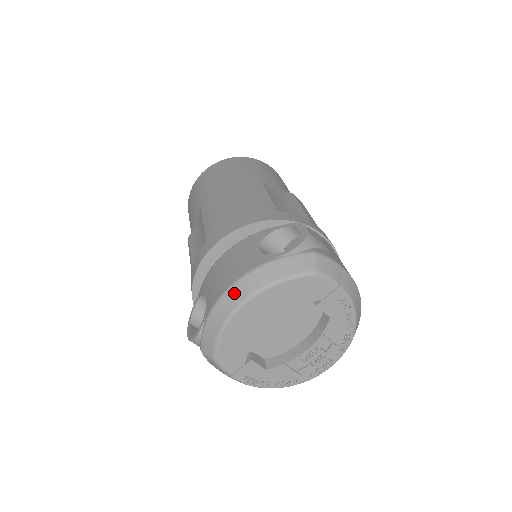
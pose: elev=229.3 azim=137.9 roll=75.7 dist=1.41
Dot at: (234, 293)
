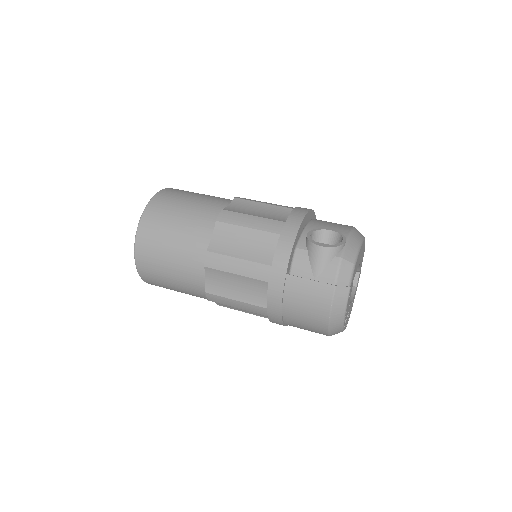
Dot at: (358, 231)
